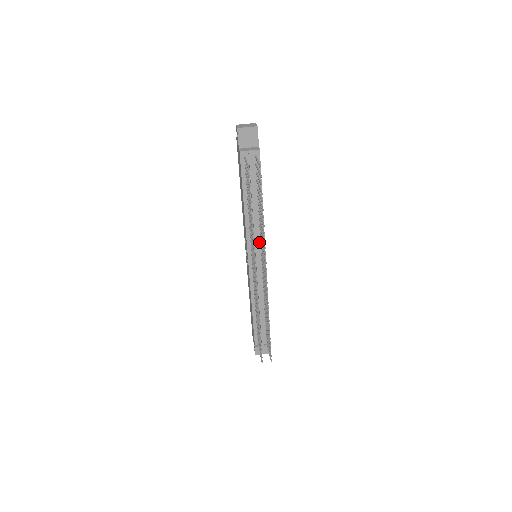
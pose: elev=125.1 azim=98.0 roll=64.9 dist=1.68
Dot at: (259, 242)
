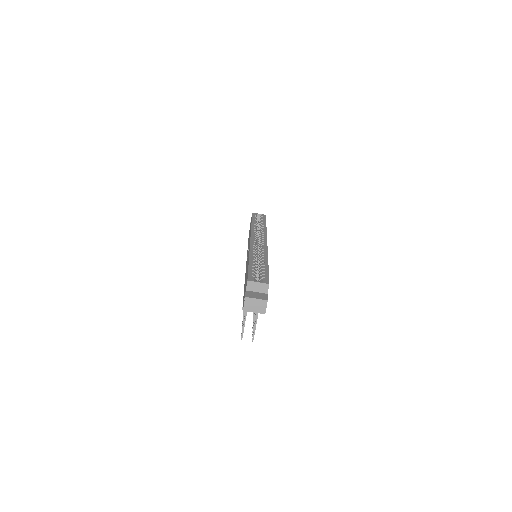
Dot at: occluded
